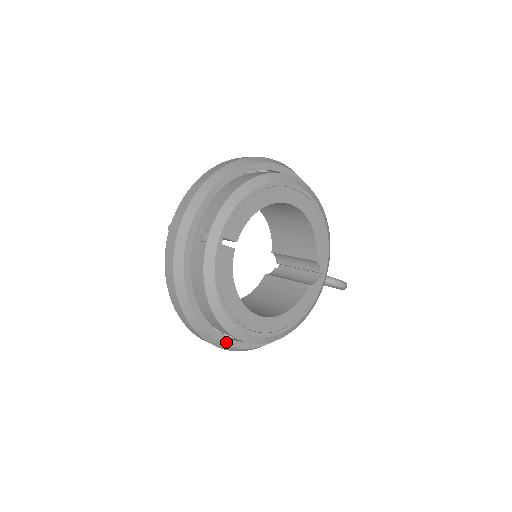
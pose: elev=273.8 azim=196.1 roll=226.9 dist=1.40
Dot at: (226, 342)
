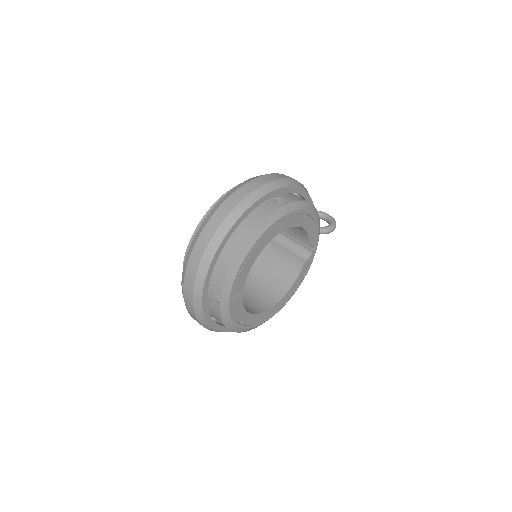
Dot at: occluded
